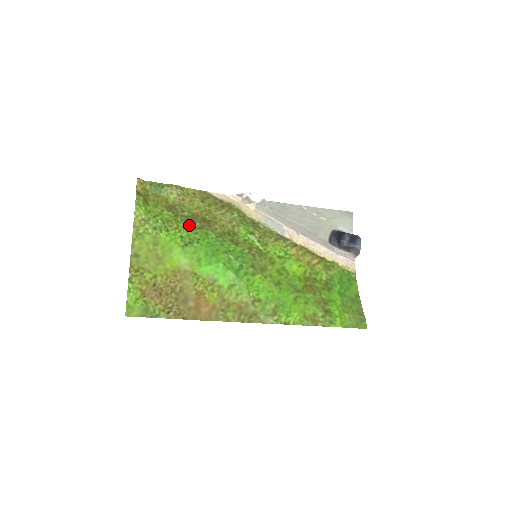
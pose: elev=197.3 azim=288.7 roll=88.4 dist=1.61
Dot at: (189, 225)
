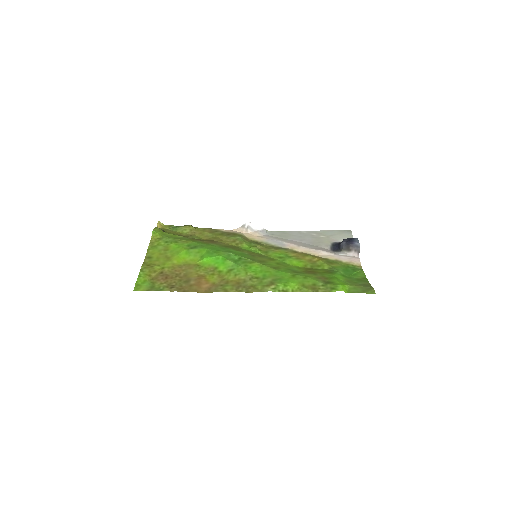
Dot at: (196, 241)
